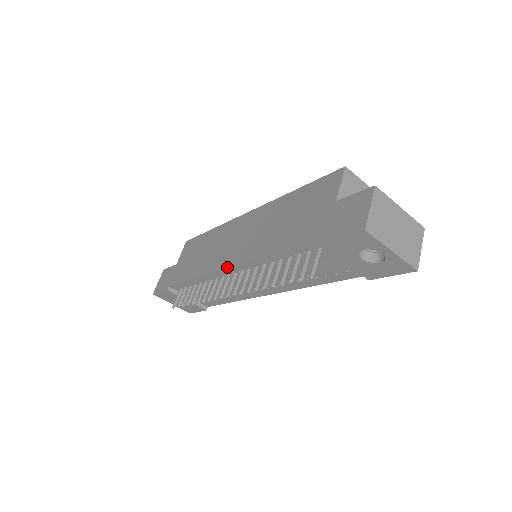
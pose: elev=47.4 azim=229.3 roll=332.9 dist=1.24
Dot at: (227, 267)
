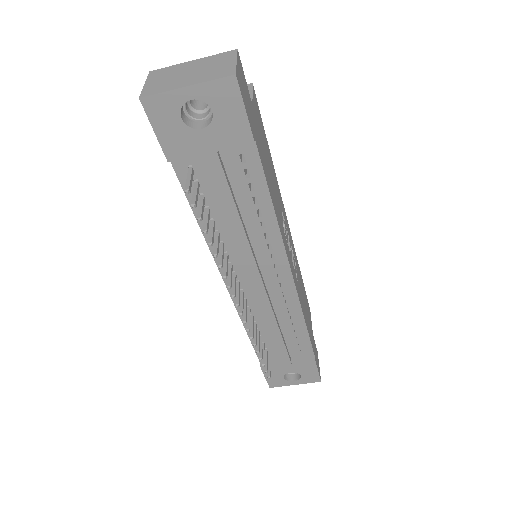
Dot at: occluded
